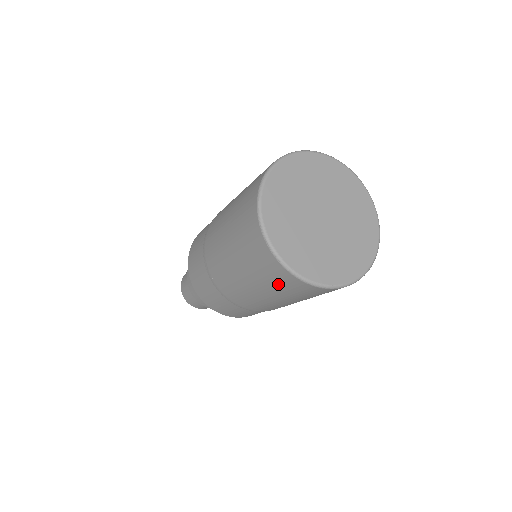
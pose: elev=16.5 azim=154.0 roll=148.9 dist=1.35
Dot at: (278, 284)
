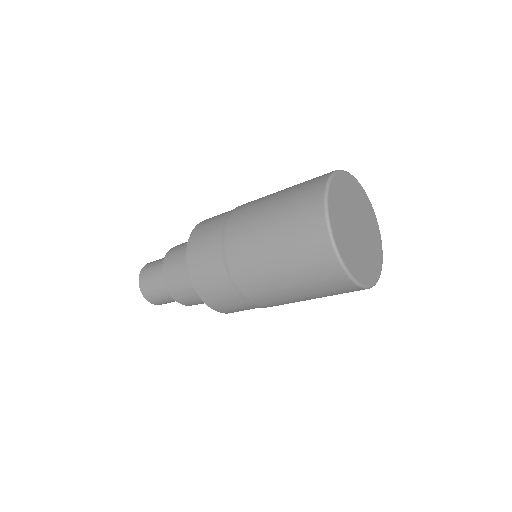
Dot at: (303, 245)
